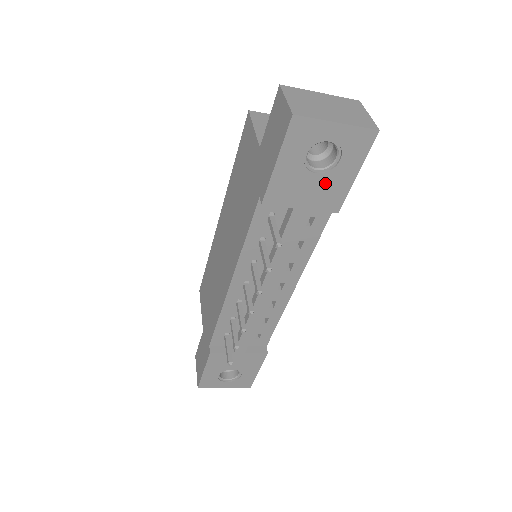
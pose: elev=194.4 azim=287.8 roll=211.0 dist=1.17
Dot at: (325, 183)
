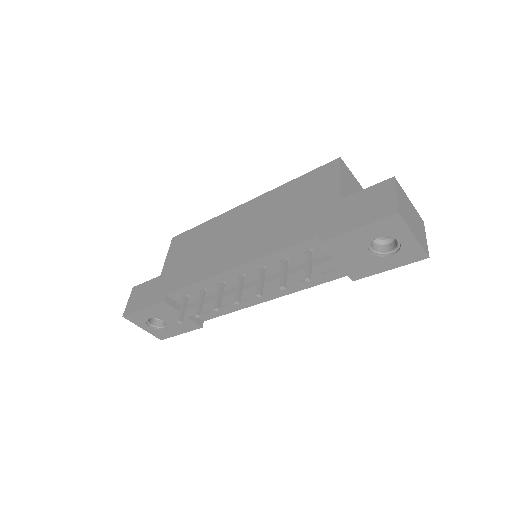
Dot at: (367, 260)
